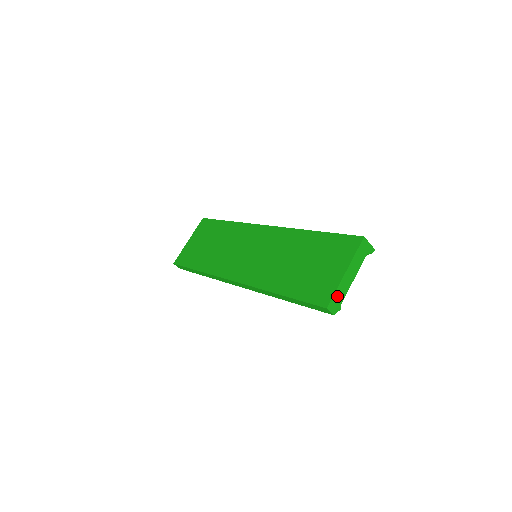
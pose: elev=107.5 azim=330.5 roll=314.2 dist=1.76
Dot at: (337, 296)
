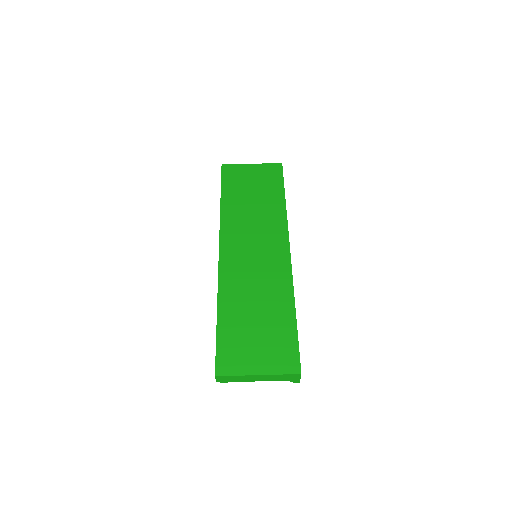
Dot at: (233, 378)
